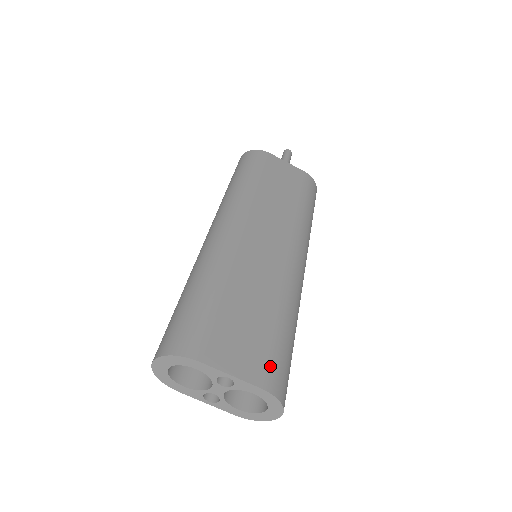
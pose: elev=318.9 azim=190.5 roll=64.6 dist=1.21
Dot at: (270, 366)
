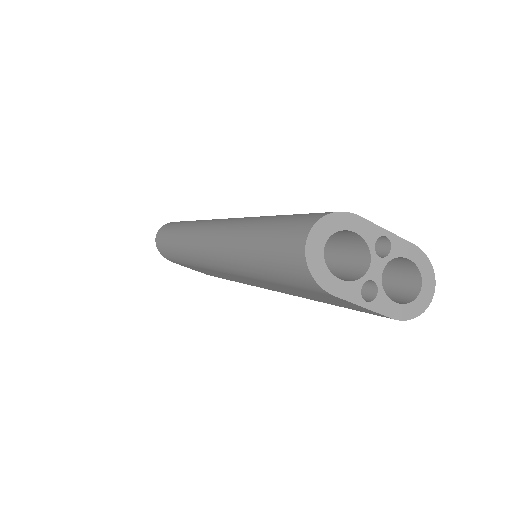
Dot at: occluded
